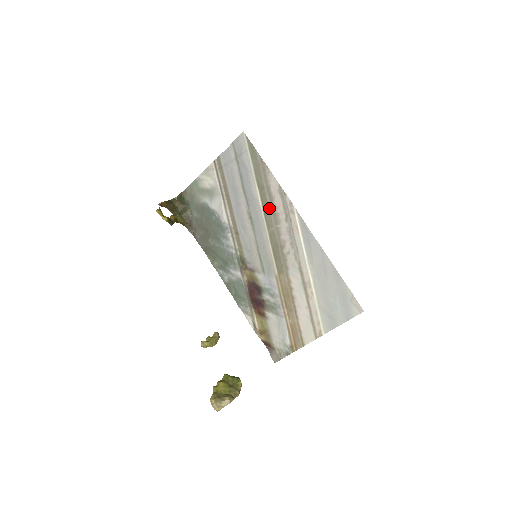
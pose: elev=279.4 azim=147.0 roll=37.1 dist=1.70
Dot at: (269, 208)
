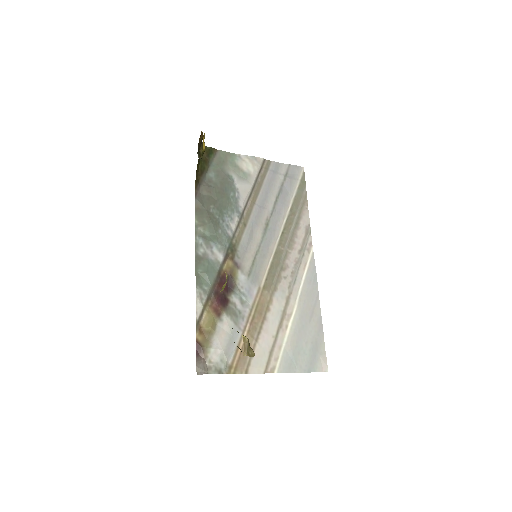
Dot at: (290, 231)
